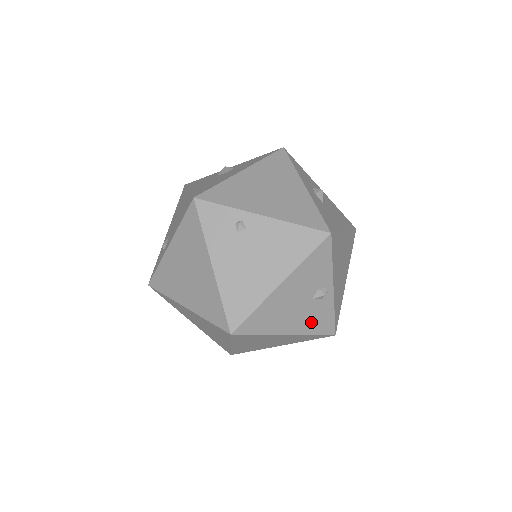
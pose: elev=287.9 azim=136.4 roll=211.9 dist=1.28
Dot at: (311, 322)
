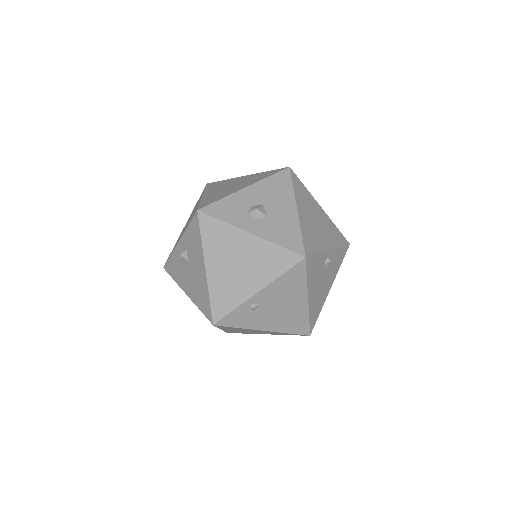
Dot at: (335, 268)
